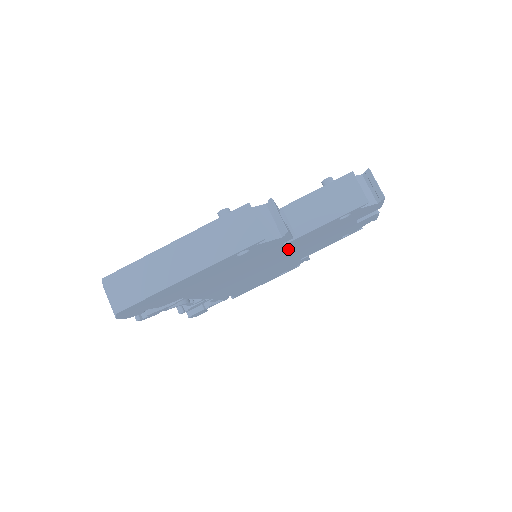
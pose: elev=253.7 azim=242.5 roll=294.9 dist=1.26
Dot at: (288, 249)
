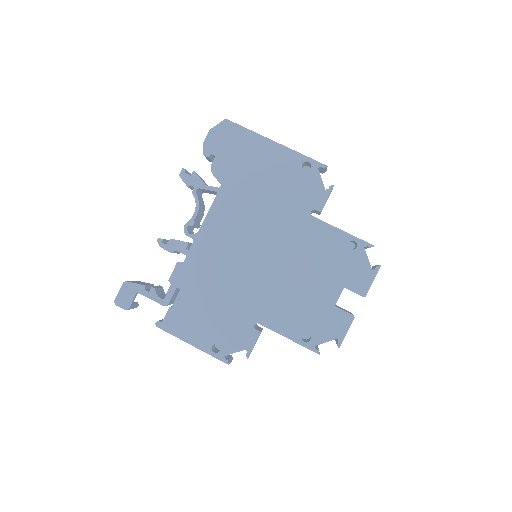
Dot at: (296, 241)
